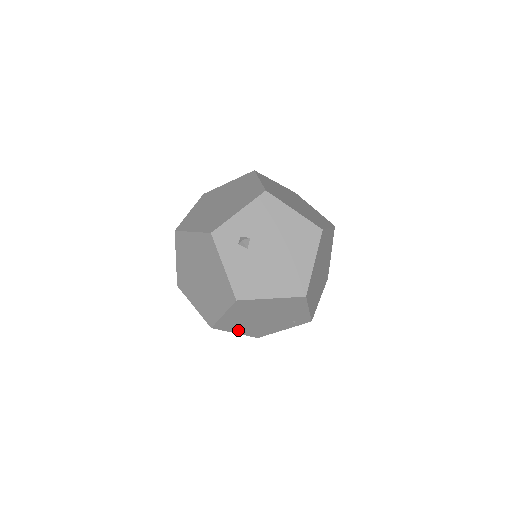
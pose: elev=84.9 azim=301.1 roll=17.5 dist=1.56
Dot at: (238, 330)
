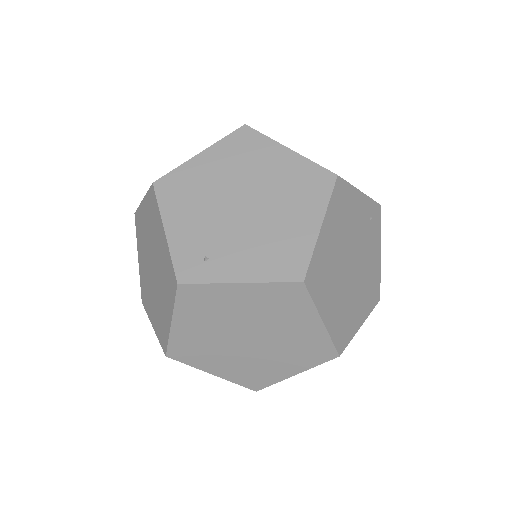
Dot at: occluded
